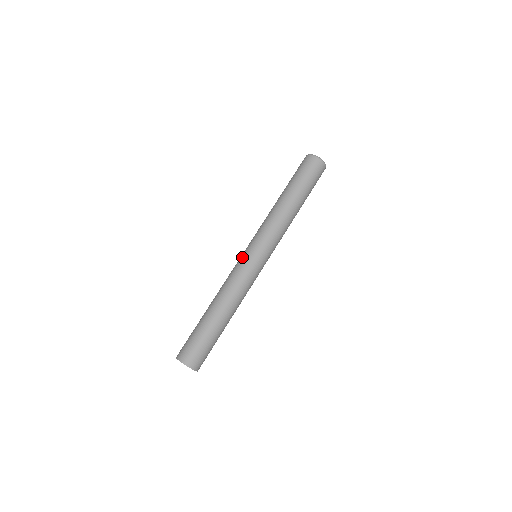
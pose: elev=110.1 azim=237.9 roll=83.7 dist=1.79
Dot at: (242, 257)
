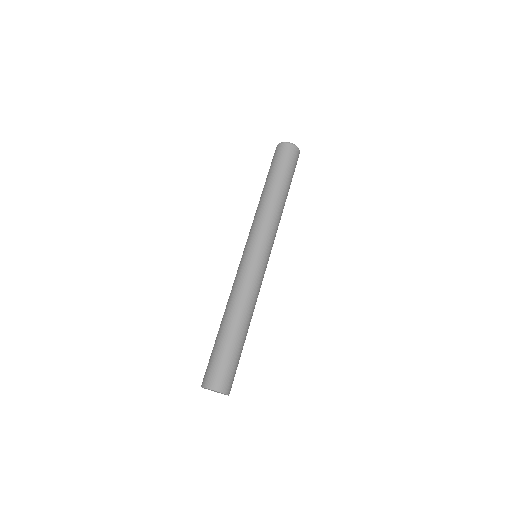
Dot at: (244, 260)
